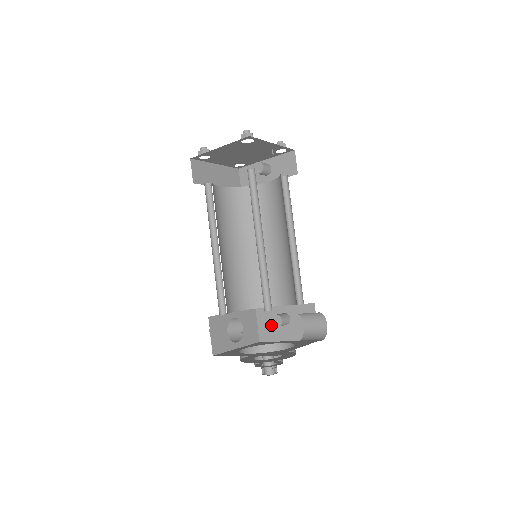
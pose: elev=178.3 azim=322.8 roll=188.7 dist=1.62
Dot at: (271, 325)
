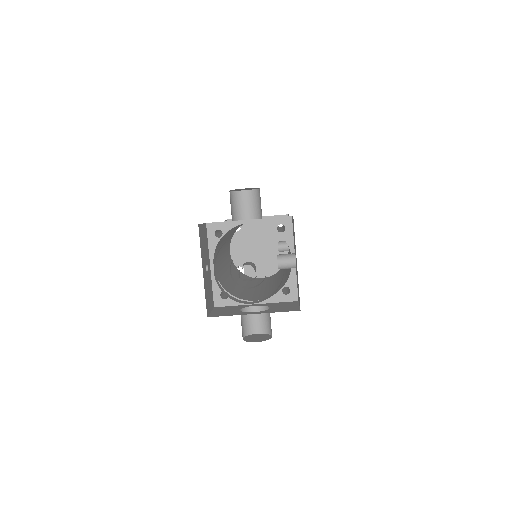
Dot at: occluded
